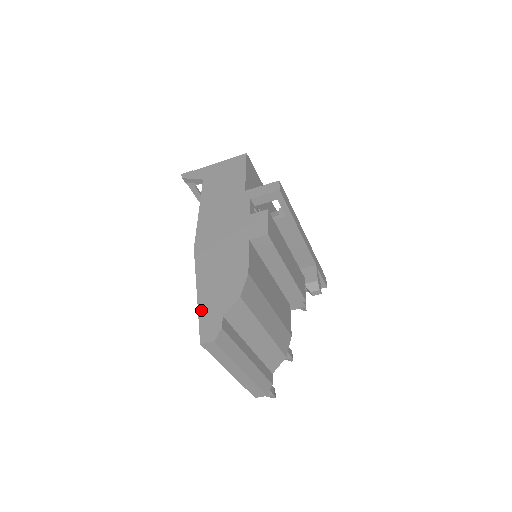
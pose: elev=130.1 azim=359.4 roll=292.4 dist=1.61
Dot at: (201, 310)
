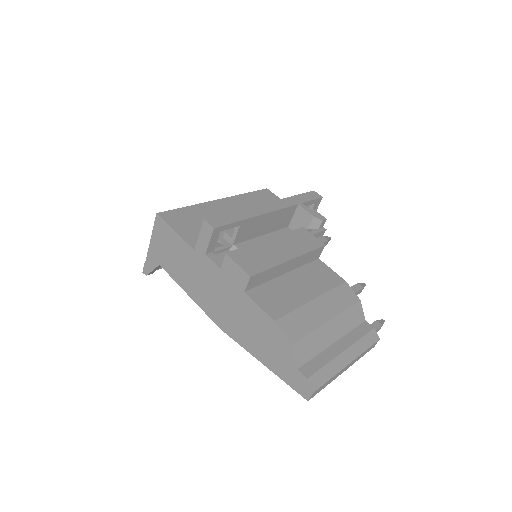
Dot at: (279, 375)
